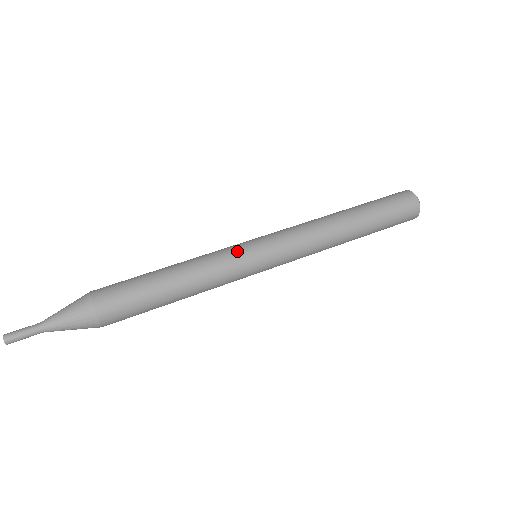
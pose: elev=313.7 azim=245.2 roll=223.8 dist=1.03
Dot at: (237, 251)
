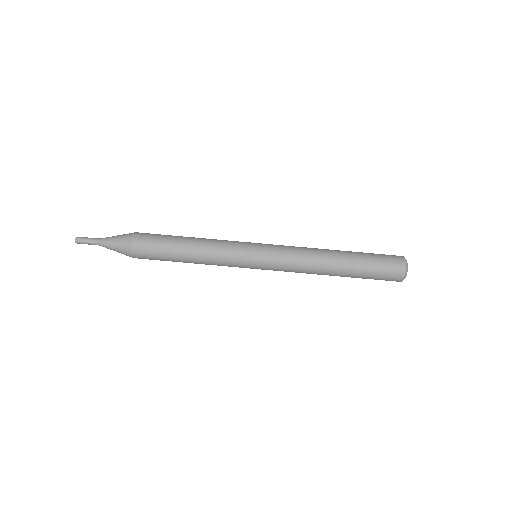
Dot at: (240, 252)
